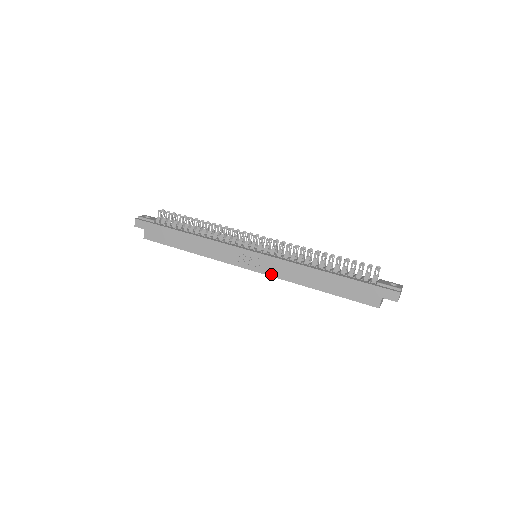
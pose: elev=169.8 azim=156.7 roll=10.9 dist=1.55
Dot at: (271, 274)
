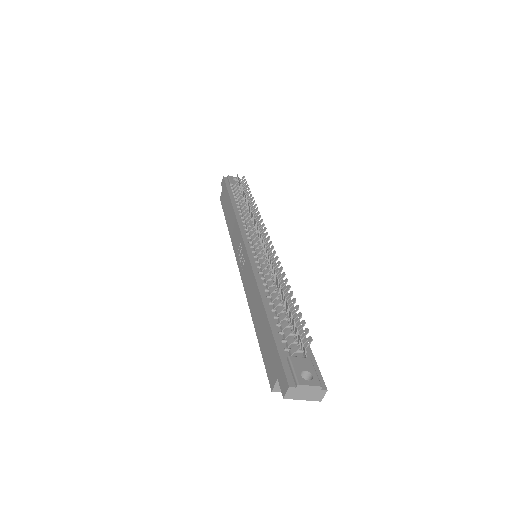
Dot at: (243, 281)
